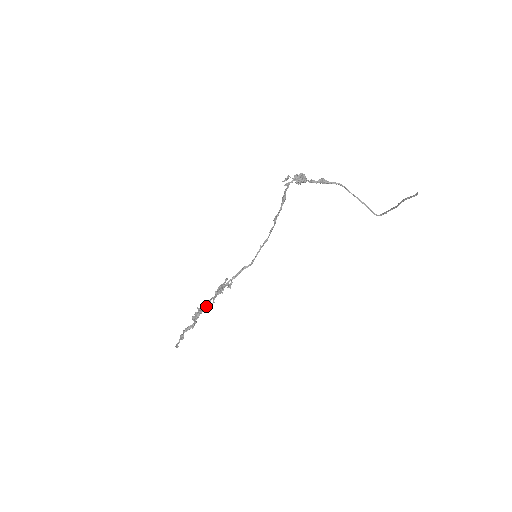
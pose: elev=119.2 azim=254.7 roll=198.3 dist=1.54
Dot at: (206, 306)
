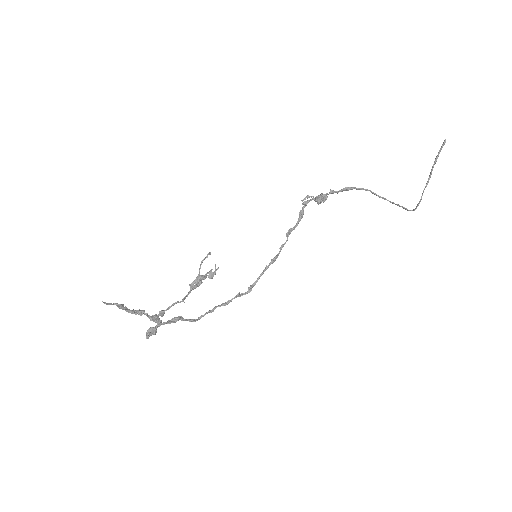
Dot at: (172, 320)
